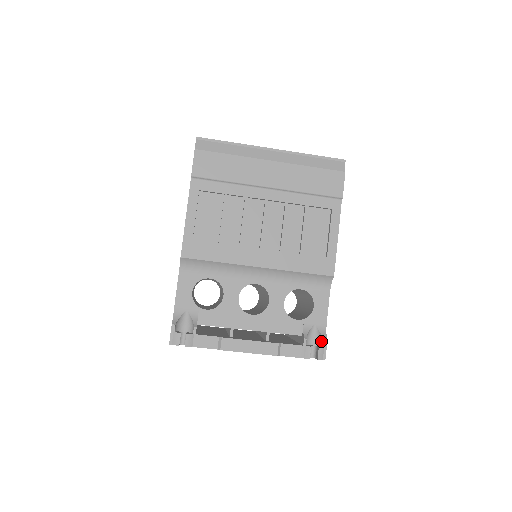
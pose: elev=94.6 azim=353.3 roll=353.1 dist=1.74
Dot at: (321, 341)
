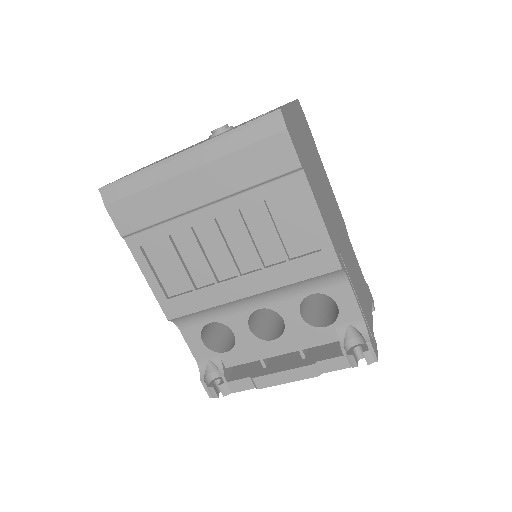
Dot at: (365, 340)
